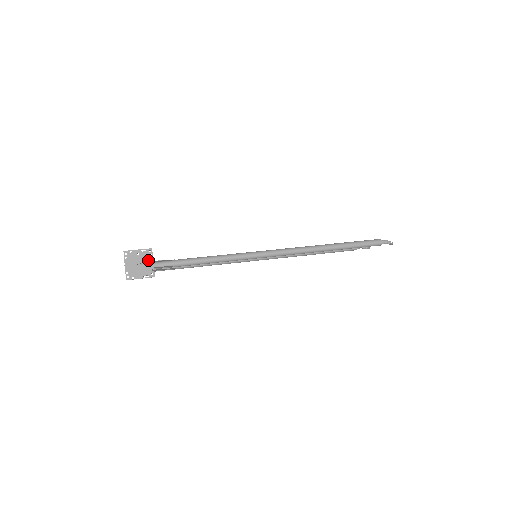
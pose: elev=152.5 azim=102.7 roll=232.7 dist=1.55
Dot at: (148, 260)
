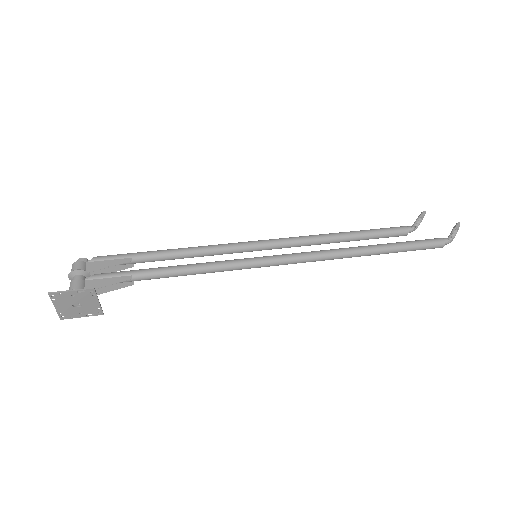
Dot at: (90, 300)
